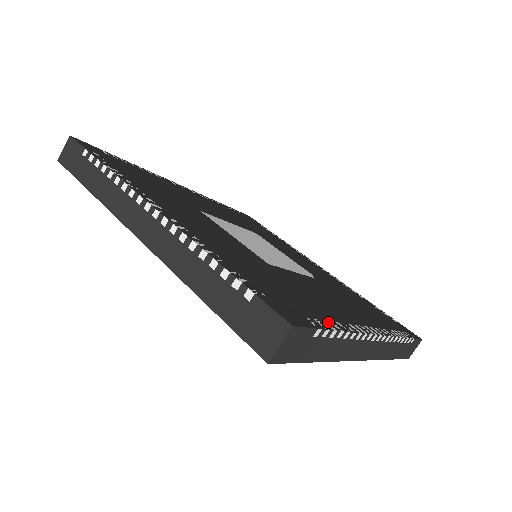
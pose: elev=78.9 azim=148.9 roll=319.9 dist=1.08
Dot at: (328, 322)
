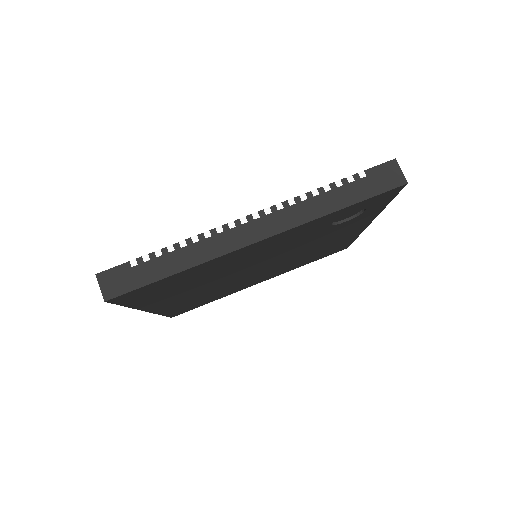
Dot at: occluded
